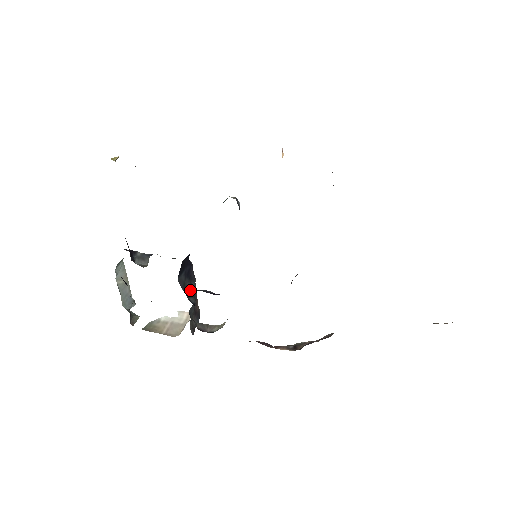
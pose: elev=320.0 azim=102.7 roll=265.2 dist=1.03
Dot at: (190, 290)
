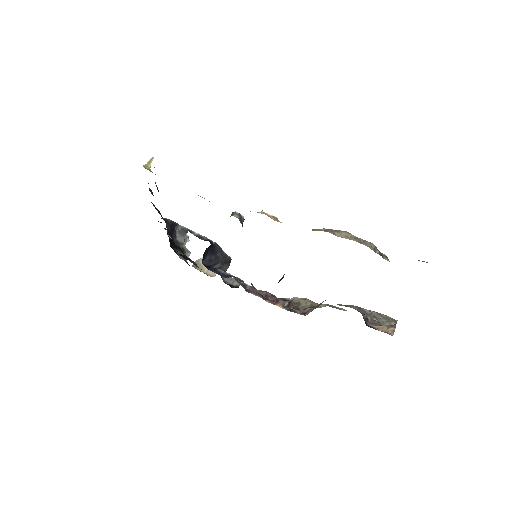
Dot at: (216, 259)
